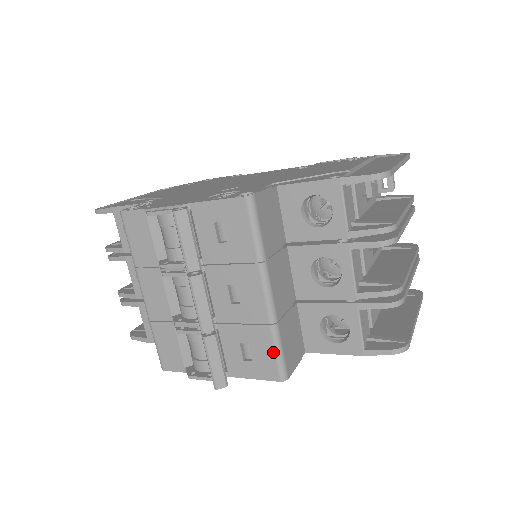
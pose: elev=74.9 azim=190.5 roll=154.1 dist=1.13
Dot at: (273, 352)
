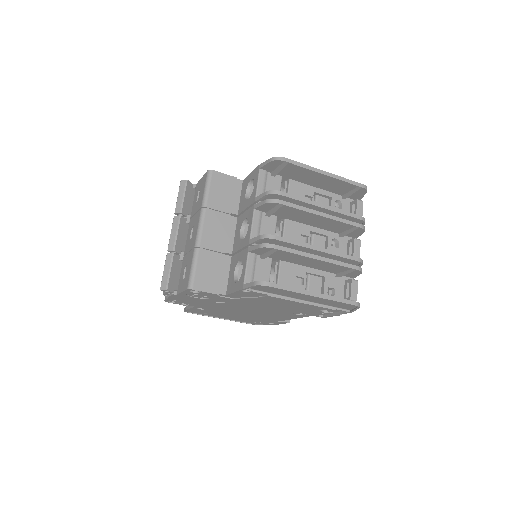
Dot at: (190, 267)
